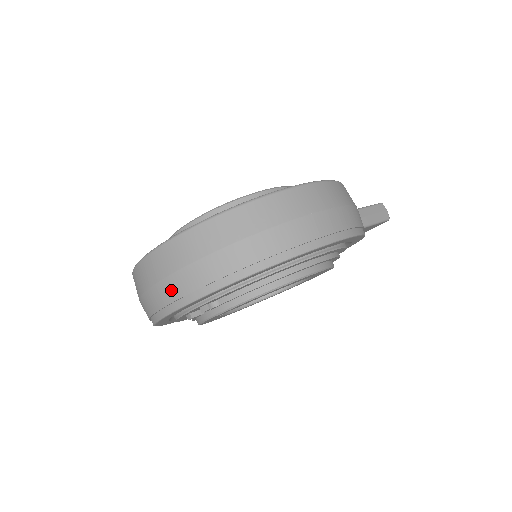
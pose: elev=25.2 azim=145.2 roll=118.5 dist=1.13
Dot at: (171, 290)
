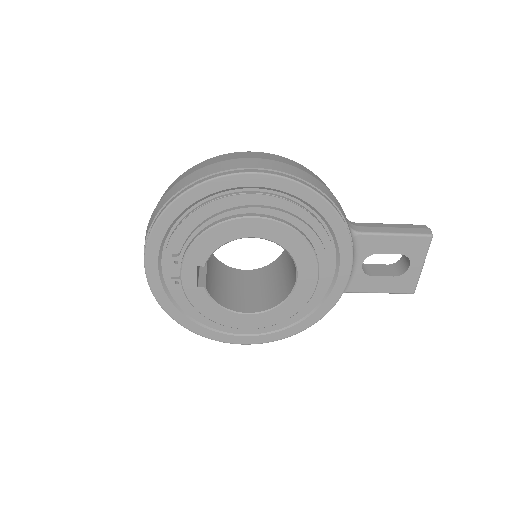
Dot at: (145, 239)
